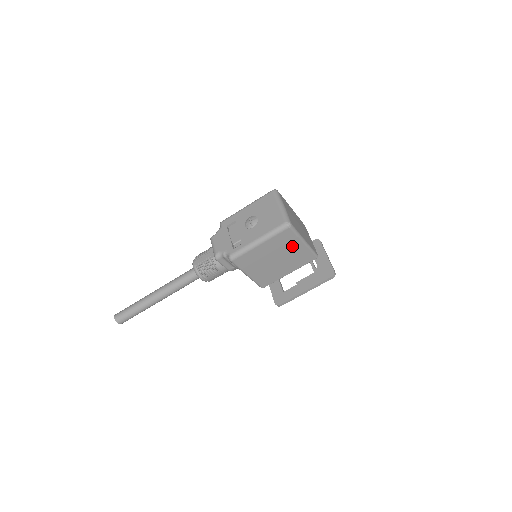
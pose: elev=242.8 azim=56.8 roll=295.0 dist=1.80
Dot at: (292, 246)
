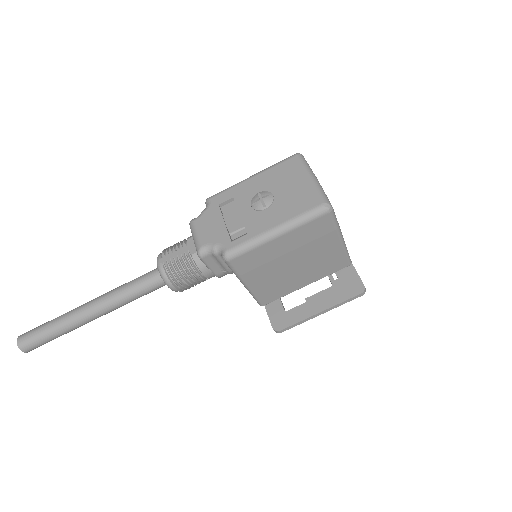
Dot at: (323, 244)
